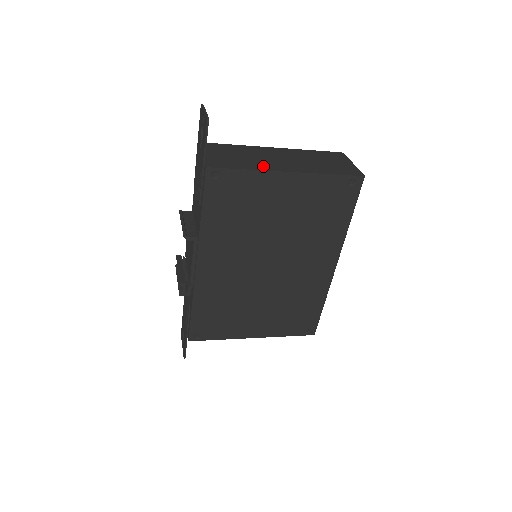
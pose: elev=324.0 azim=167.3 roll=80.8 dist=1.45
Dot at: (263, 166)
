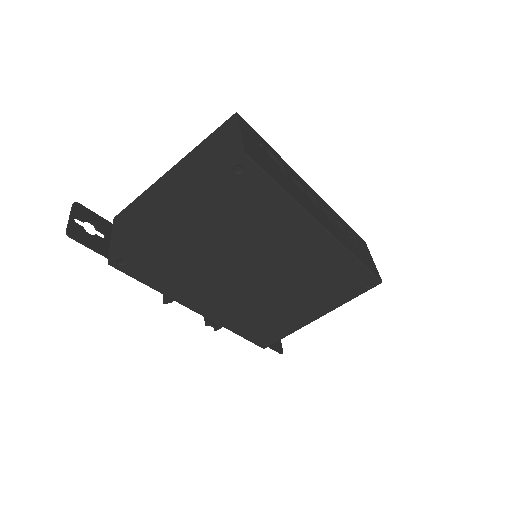
Dot at: (150, 222)
